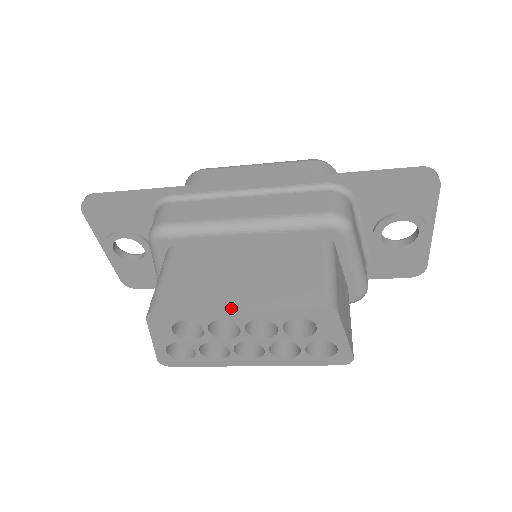
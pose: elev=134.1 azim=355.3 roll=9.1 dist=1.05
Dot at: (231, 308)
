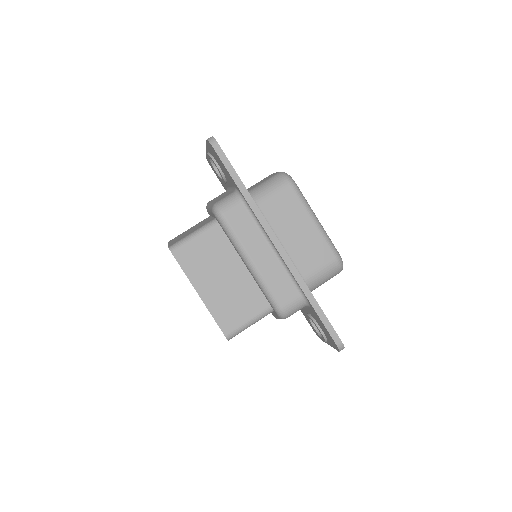
Dot at: (198, 291)
